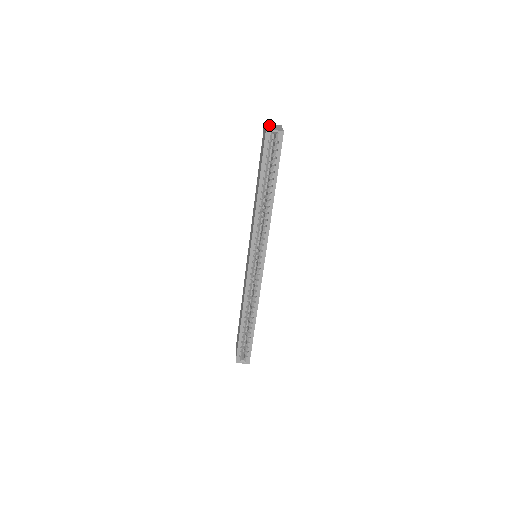
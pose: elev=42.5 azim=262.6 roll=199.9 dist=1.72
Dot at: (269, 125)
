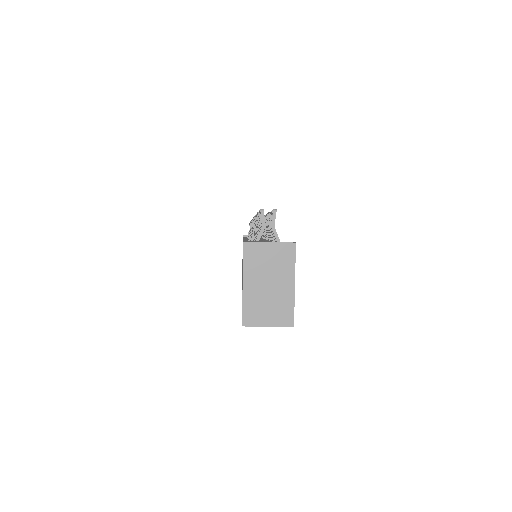
Dot at: (256, 268)
